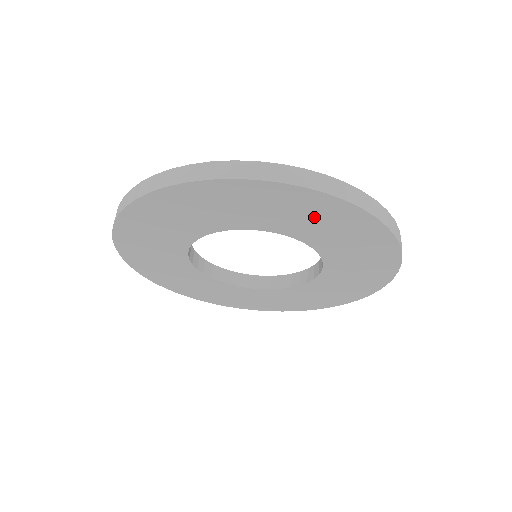
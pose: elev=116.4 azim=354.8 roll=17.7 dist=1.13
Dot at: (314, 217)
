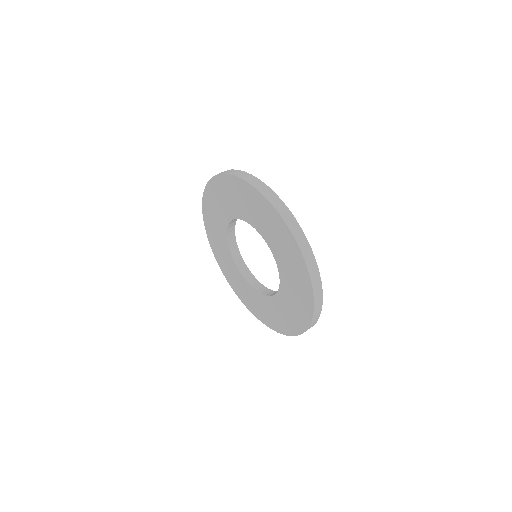
Dot at: (237, 196)
